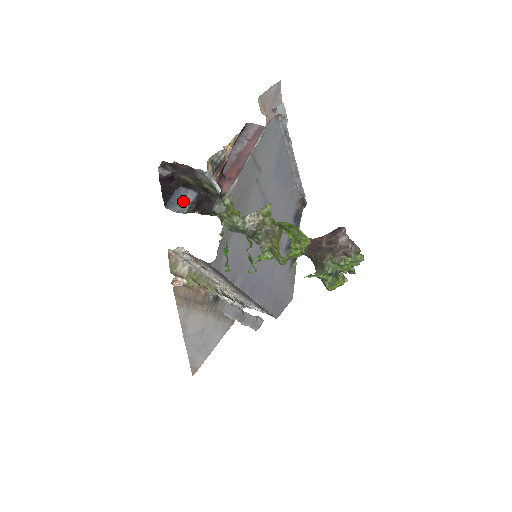
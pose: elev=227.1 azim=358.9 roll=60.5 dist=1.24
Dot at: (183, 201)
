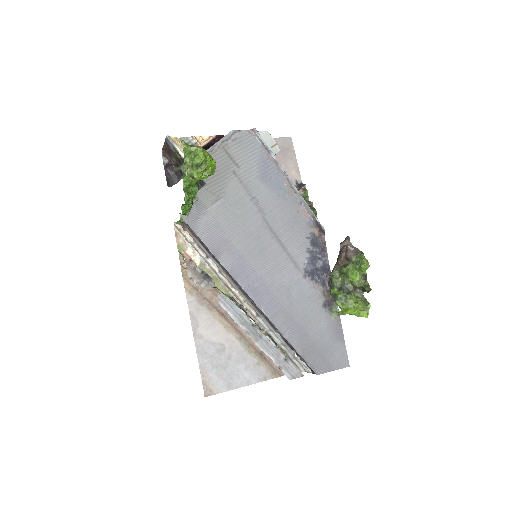
Dot at: occluded
